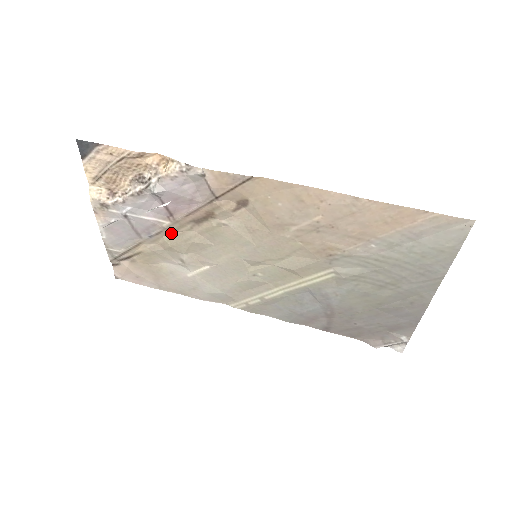
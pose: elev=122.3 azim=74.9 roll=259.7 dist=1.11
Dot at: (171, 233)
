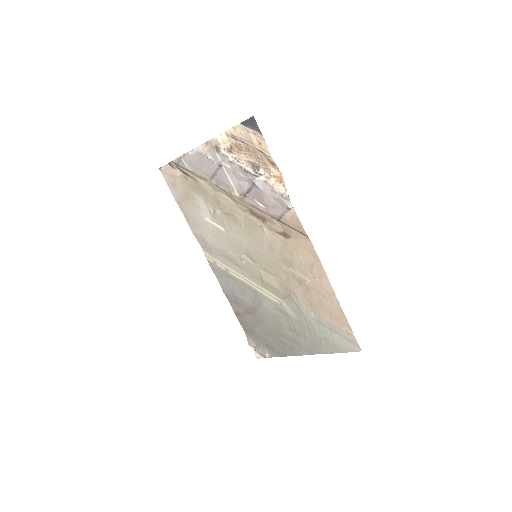
Dot at: (230, 198)
